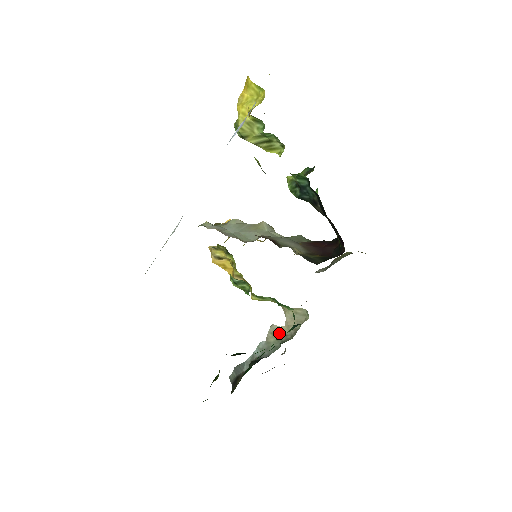
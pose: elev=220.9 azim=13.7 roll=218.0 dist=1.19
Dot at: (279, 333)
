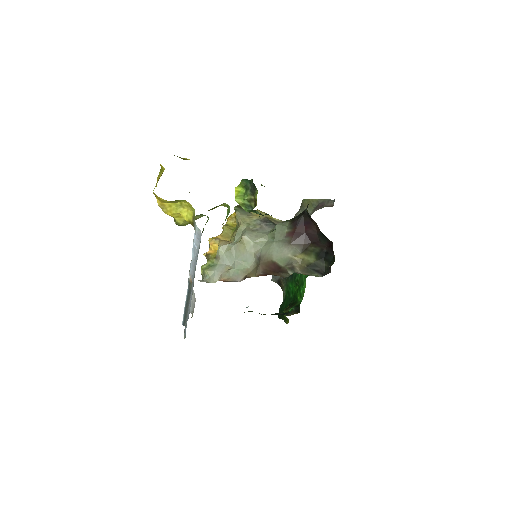
Dot at: occluded
